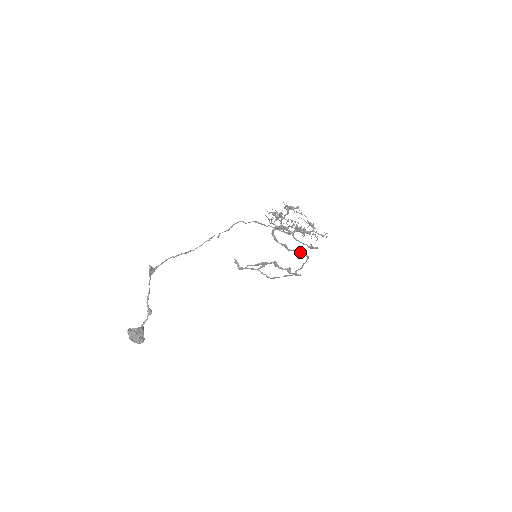
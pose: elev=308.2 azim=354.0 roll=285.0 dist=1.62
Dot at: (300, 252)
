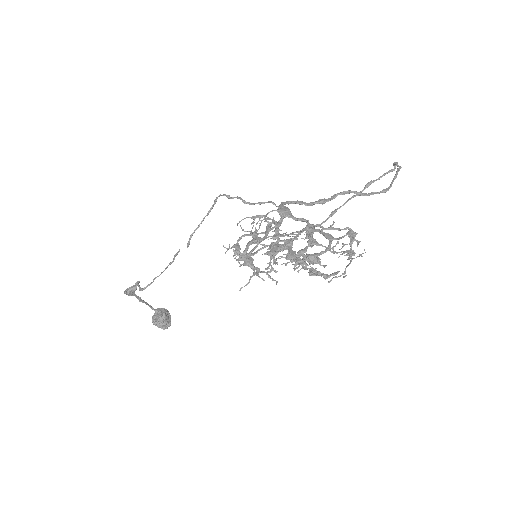
Dot at: (361, 195)
